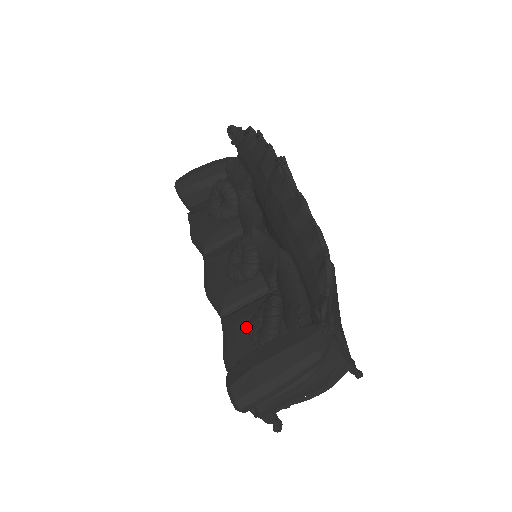
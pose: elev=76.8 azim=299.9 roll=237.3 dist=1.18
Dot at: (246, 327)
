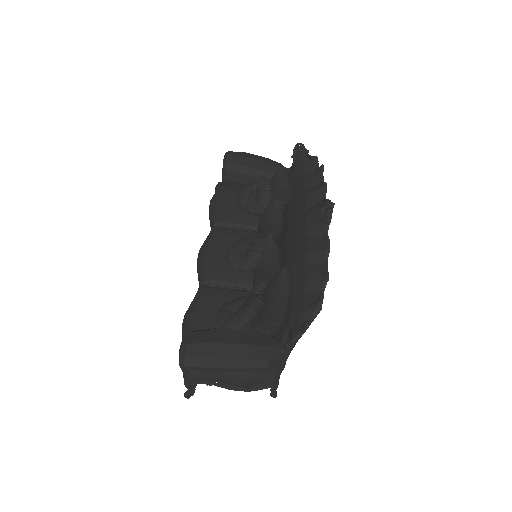
Dot at: (218, 305)
